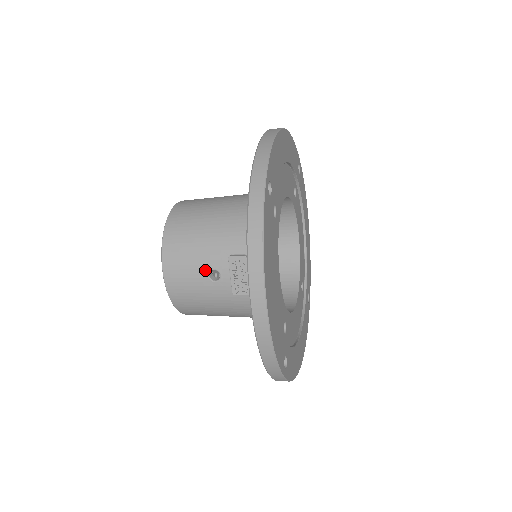
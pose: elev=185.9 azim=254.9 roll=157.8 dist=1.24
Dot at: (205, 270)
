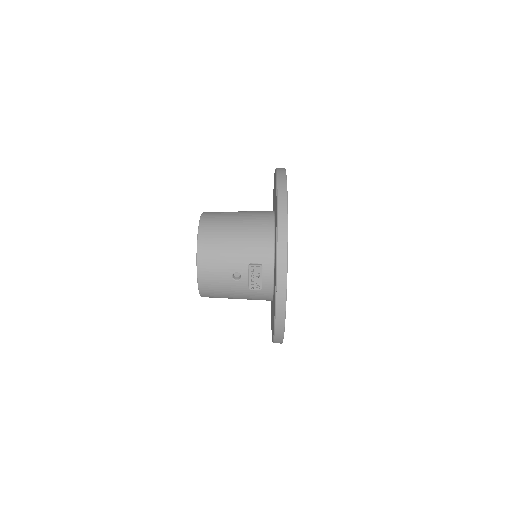
Dot at: (230, 273)
